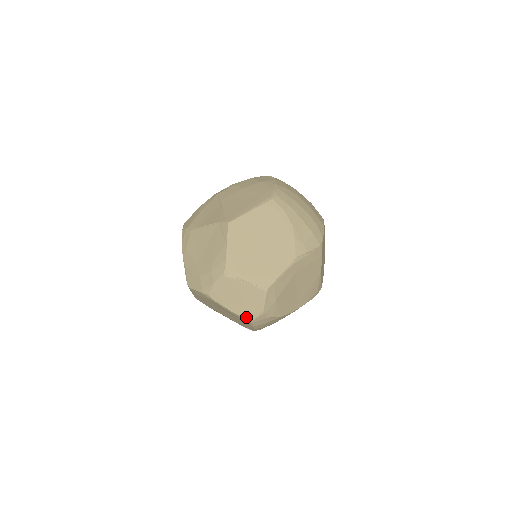
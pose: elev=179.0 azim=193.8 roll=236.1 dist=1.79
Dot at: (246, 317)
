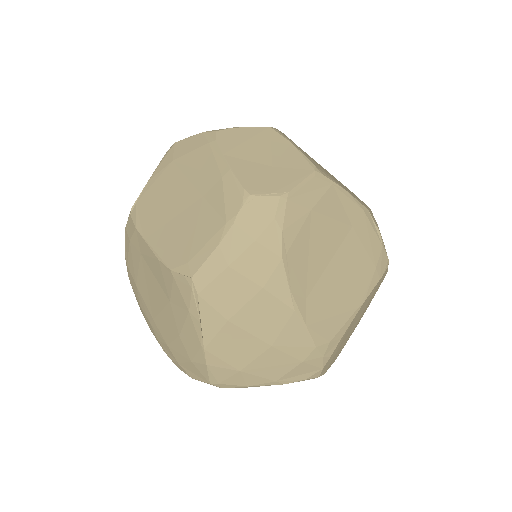
Dot at: (246, 185)
